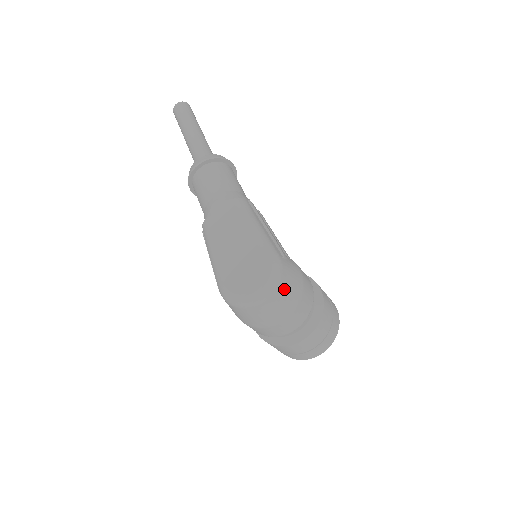
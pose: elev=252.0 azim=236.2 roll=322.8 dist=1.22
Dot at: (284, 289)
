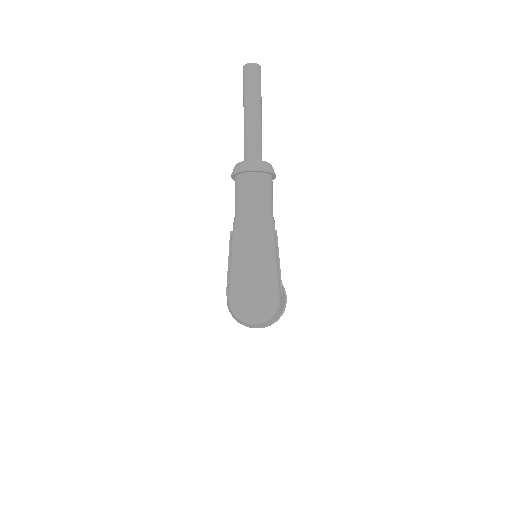
Dot at: (271, 319)
